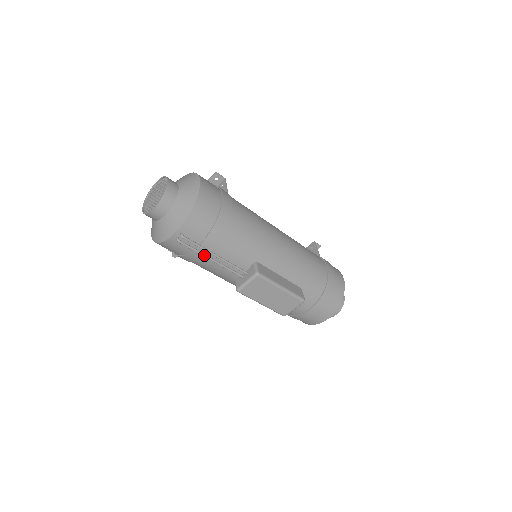
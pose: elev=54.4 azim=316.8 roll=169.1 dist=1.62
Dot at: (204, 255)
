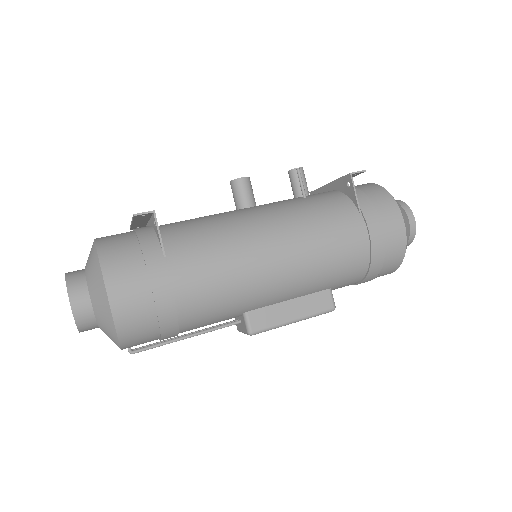
Dot at: occluded
